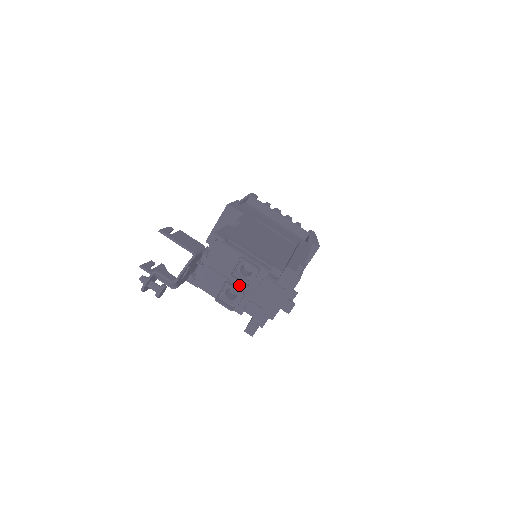
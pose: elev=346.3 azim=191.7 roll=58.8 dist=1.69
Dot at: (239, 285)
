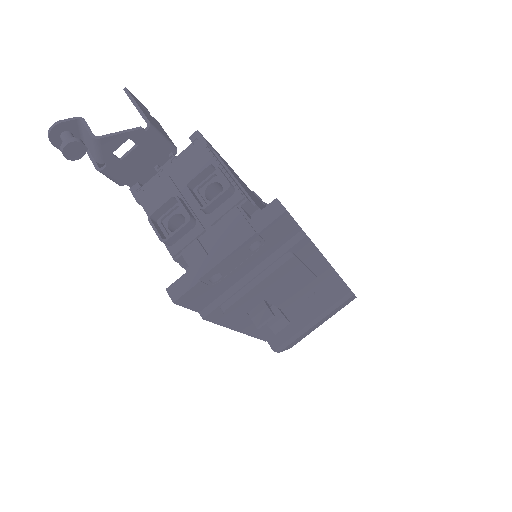
Dot at: (194, 212)
